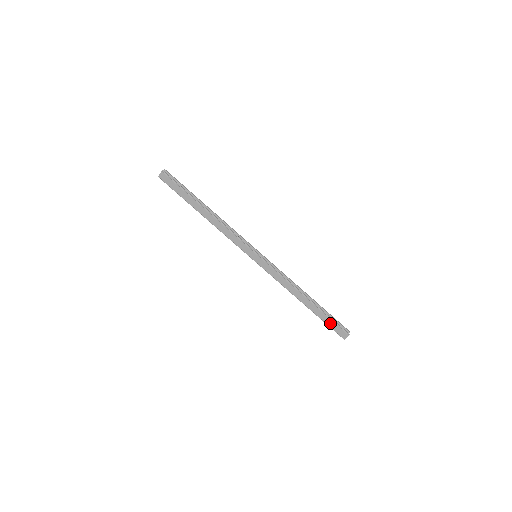
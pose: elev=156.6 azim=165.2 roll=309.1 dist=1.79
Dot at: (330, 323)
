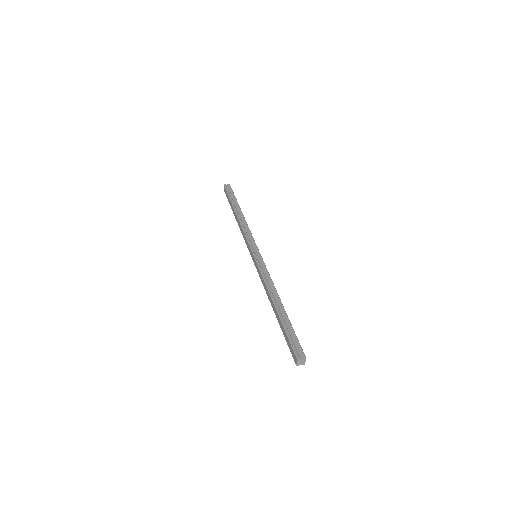
Dot at: (287, 339)
